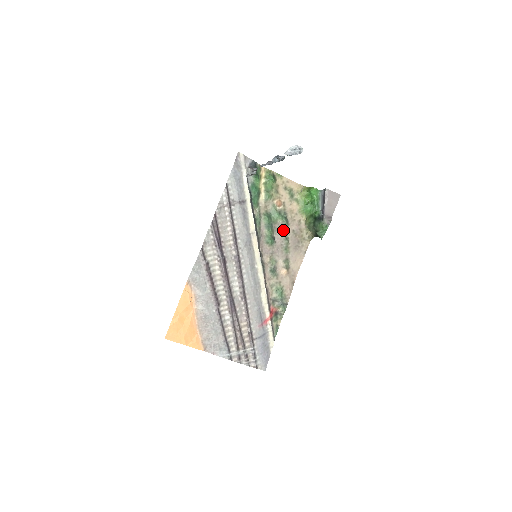
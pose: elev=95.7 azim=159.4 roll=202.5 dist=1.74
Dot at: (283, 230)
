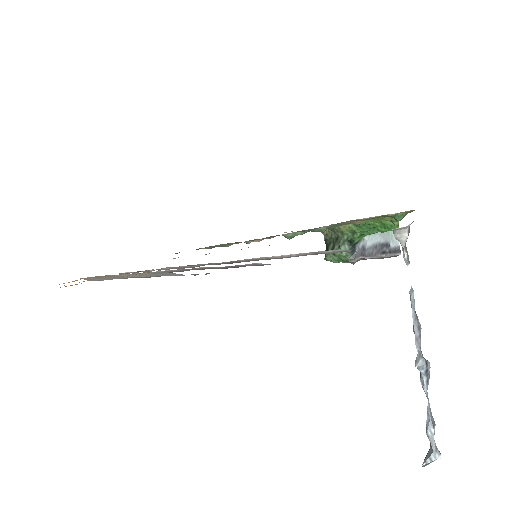
Dot at: occluded
